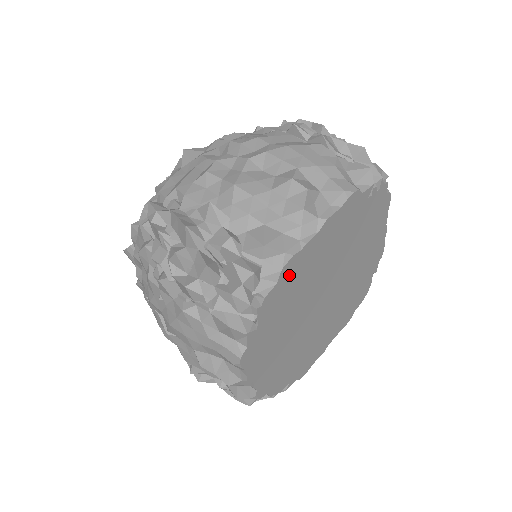
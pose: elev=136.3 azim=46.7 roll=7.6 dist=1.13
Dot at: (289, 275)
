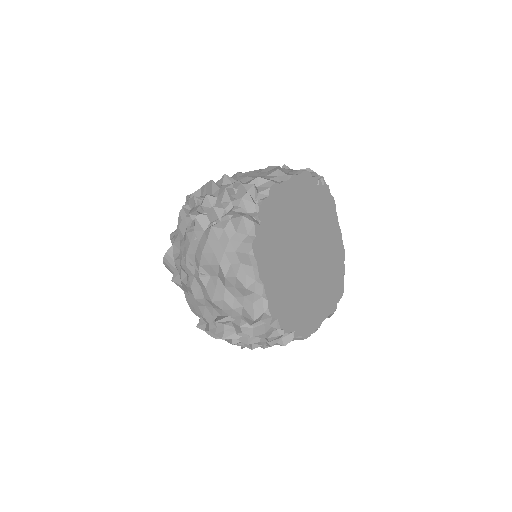
Dot at: (275, 198)
